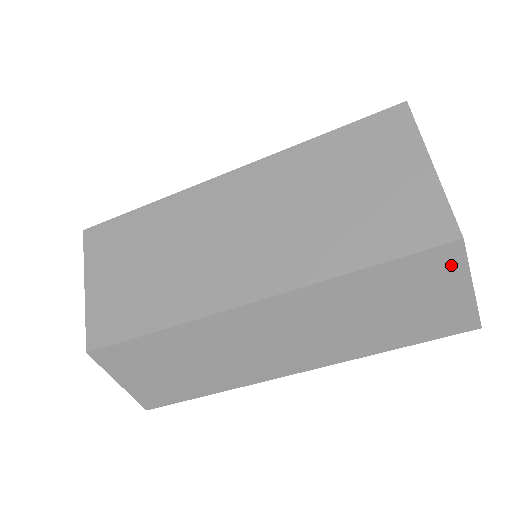
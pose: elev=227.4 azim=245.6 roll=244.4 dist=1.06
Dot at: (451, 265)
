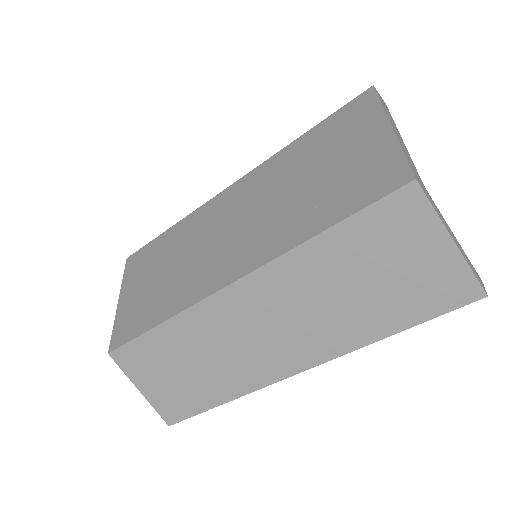
Dot at: (415, 214)
